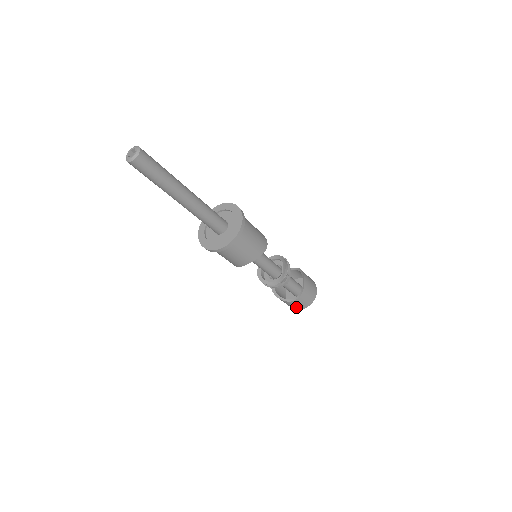
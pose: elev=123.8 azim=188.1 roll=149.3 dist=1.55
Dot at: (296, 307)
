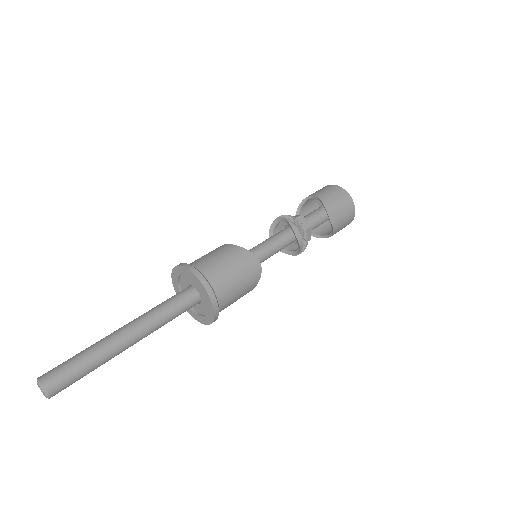
Dot at: occluded
